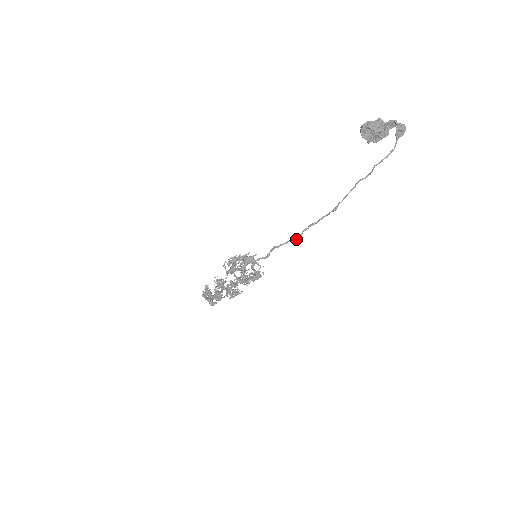
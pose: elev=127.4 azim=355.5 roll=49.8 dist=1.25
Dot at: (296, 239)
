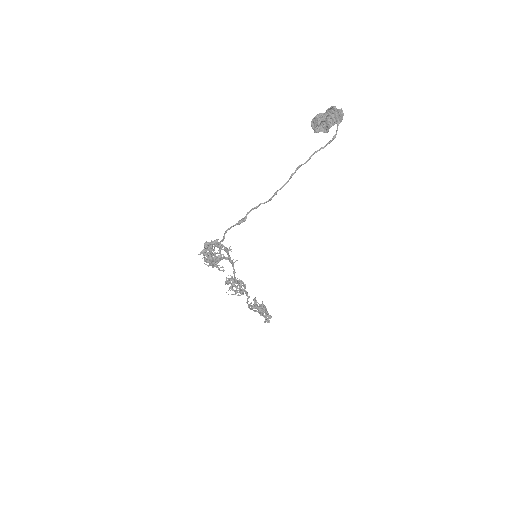
Dot at: (242, 222)
